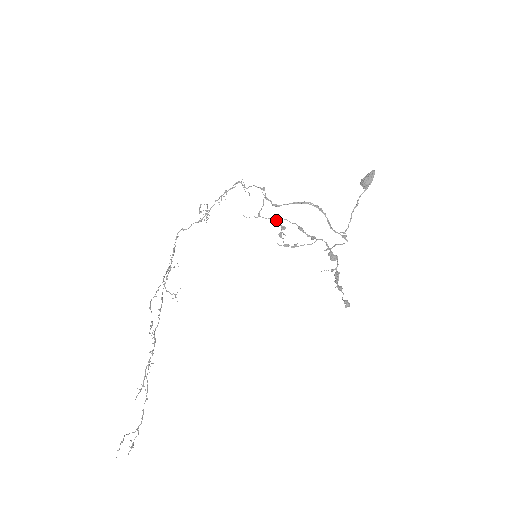
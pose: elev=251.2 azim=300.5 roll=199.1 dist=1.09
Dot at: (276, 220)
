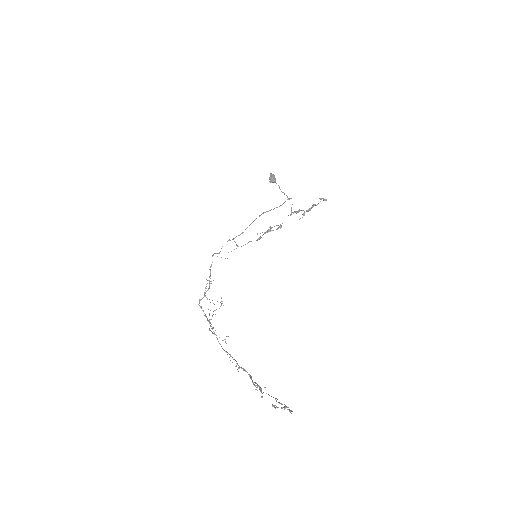
Dot at: (251, 241)
